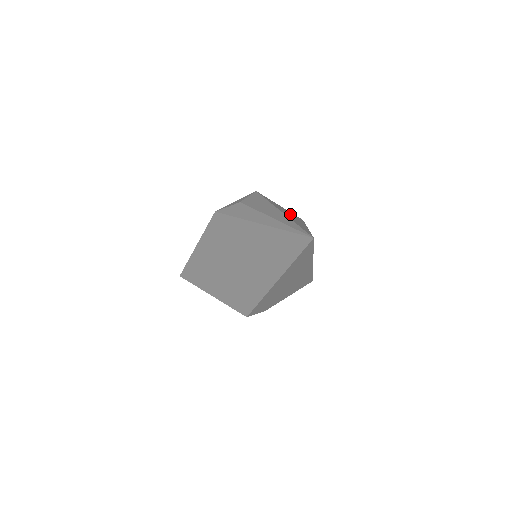
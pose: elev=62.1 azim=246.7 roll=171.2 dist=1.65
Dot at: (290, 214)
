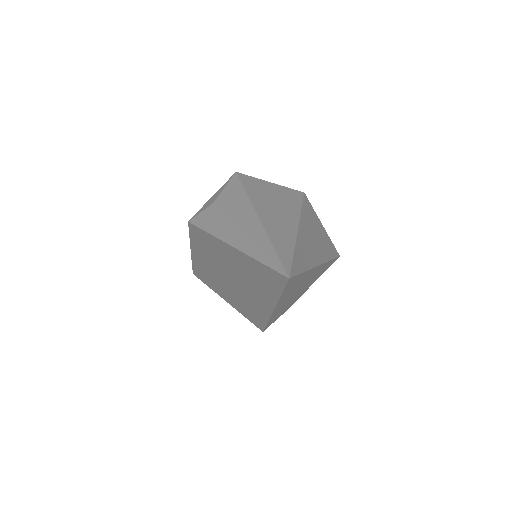
Dot at: (279, 202)
